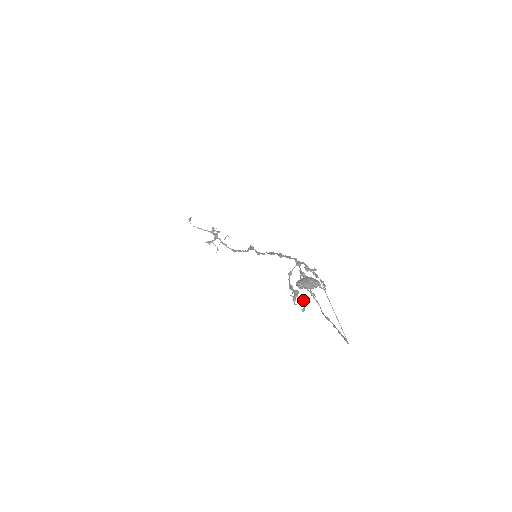
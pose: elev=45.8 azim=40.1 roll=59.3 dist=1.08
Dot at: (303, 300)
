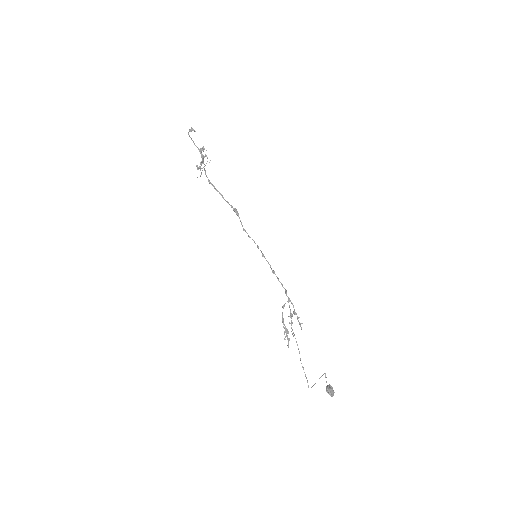
Dot at: occluded
